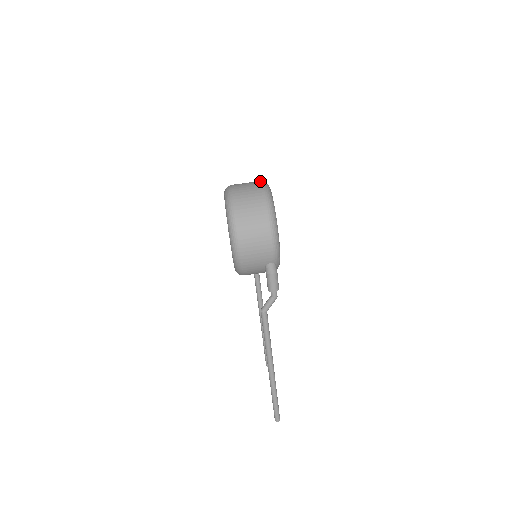
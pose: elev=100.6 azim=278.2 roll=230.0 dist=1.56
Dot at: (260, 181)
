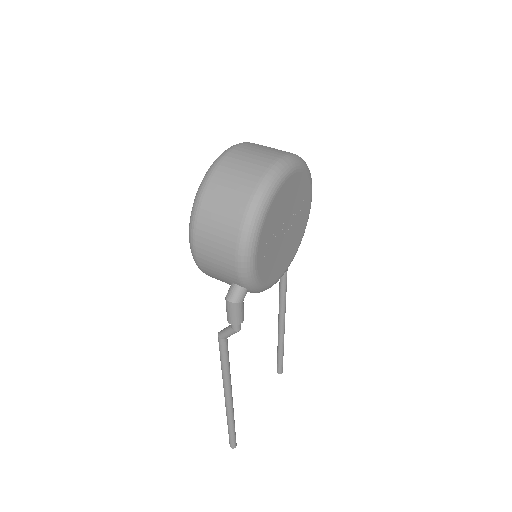
Dot at: (282, 154)
